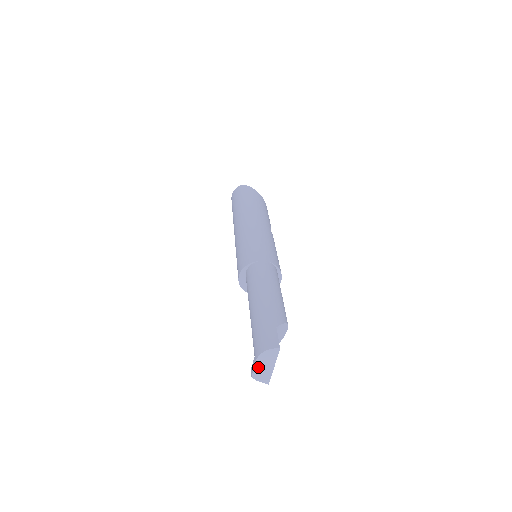
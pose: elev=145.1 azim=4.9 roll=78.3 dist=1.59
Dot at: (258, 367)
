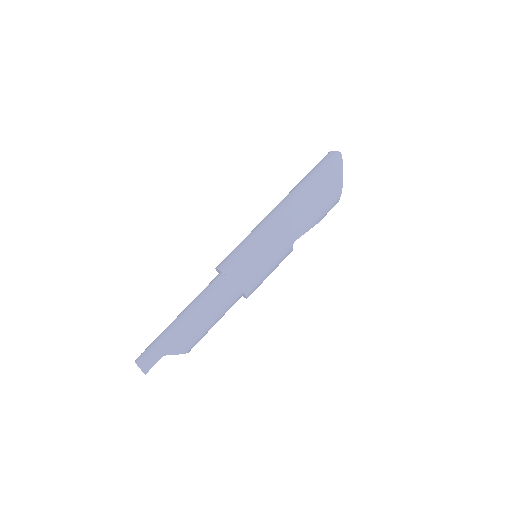
Dot at: occluded
